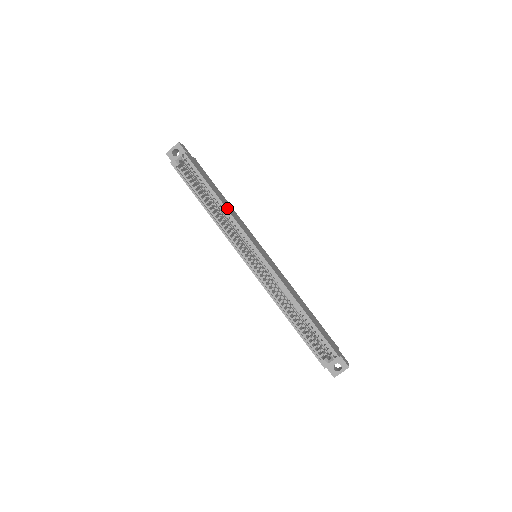
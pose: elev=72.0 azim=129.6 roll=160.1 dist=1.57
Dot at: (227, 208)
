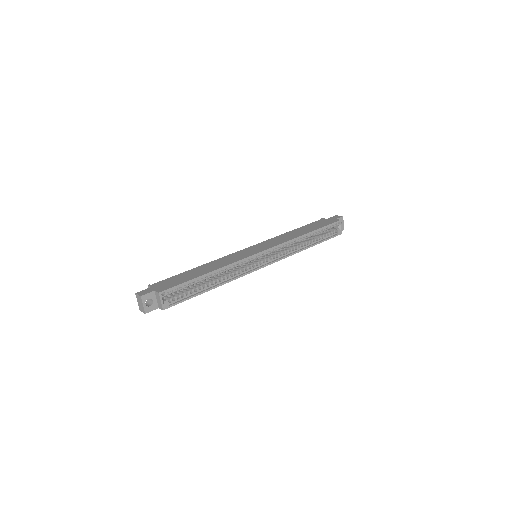
Dot at: (221, 267)
